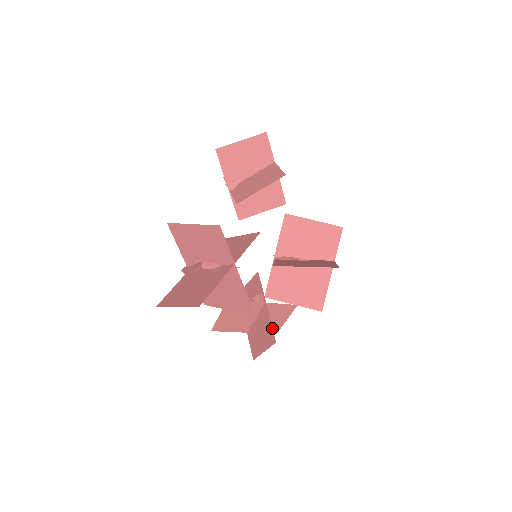
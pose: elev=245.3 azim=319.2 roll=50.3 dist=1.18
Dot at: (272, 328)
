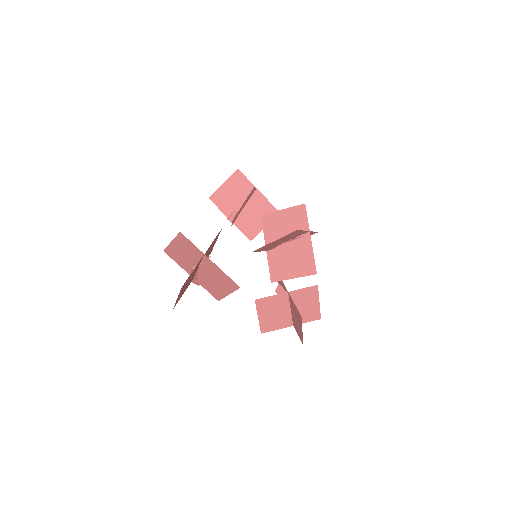
Dot at: (296, 308)
